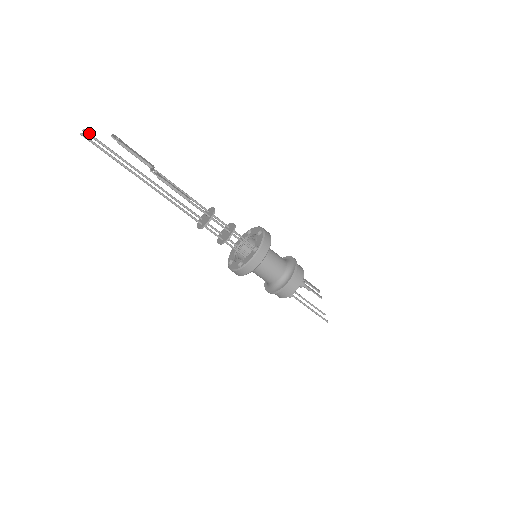
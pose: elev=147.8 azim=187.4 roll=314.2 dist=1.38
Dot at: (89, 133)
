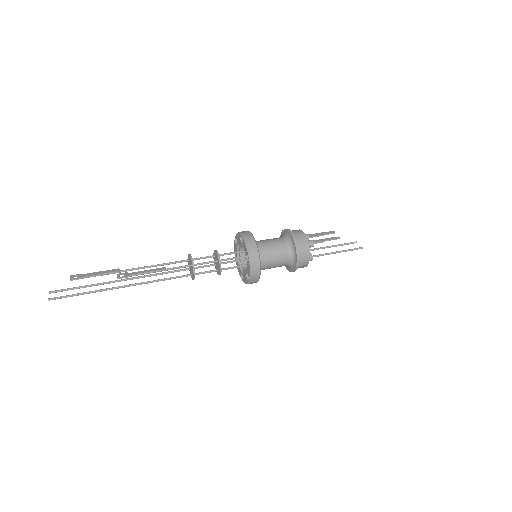
Dot at: (55, 291)
